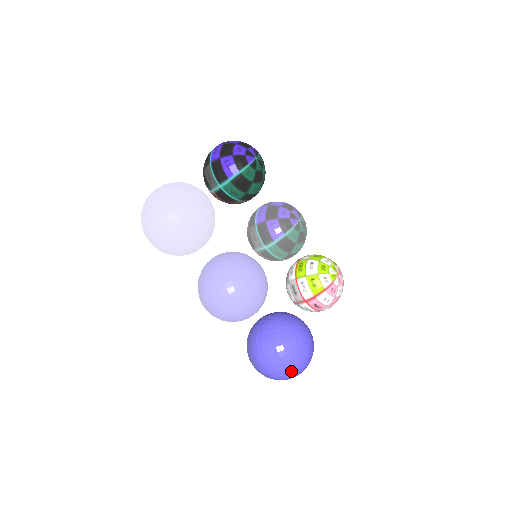
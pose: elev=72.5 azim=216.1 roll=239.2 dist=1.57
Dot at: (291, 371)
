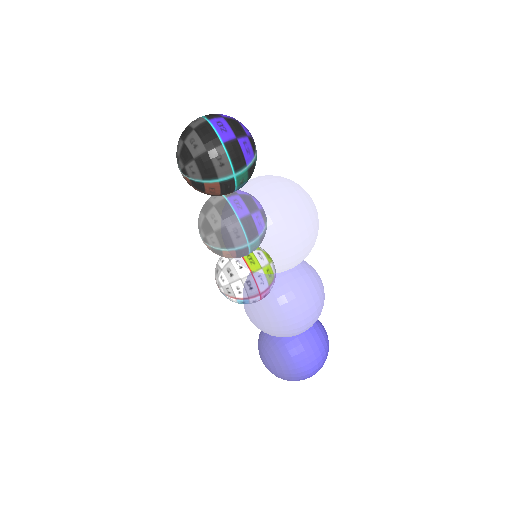
Dot at: occluded
